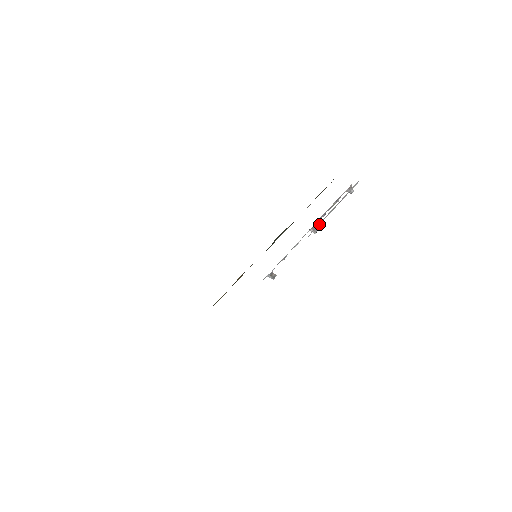
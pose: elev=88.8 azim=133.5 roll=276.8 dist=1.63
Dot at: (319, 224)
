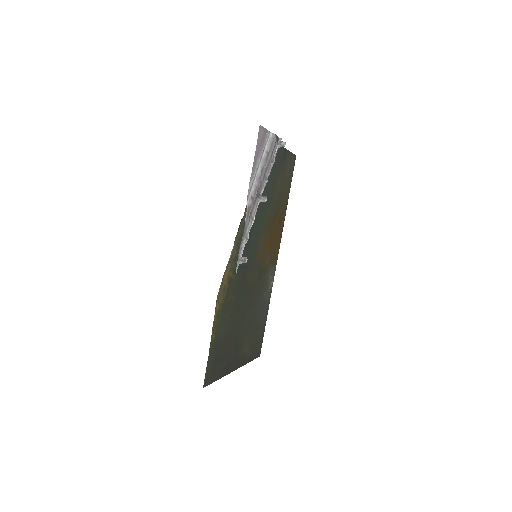
Dot at: (251, 191)
